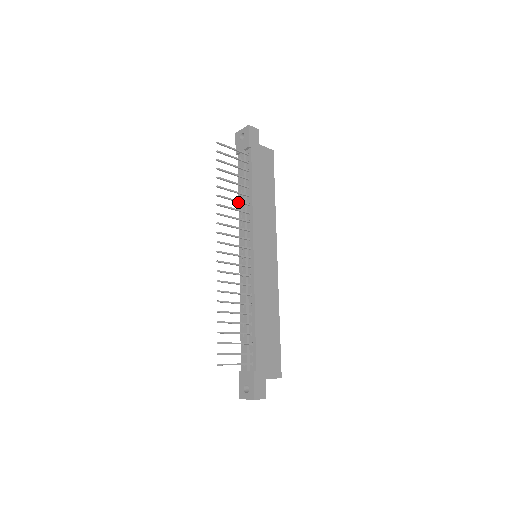
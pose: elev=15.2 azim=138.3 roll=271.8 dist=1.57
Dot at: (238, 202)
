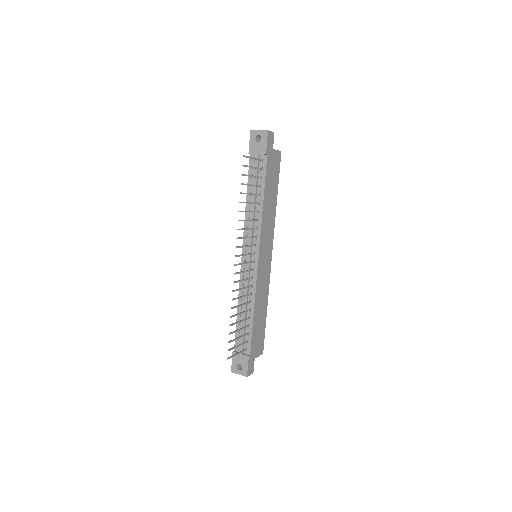
Dot at: occluded
